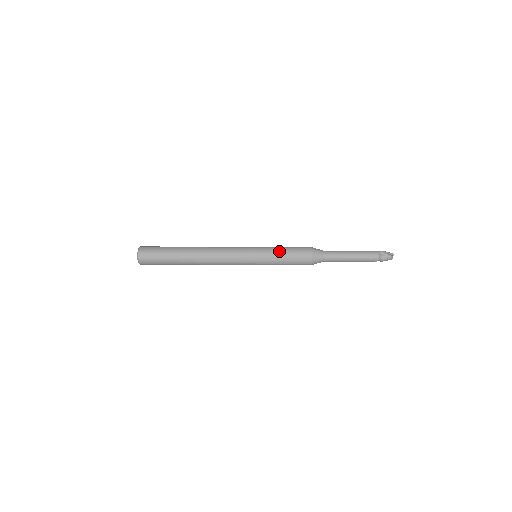
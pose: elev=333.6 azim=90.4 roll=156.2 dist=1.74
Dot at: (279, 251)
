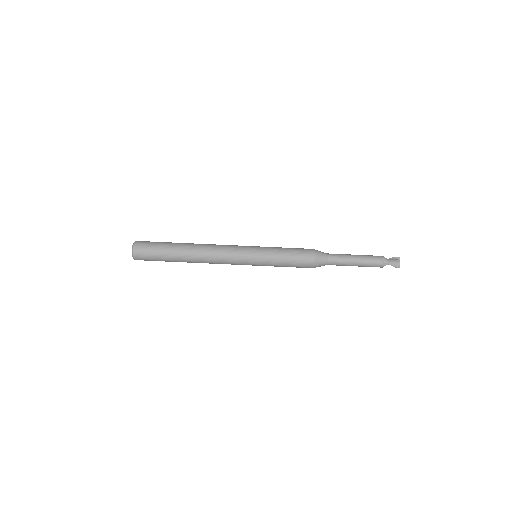
Dot at: (280, 265)
